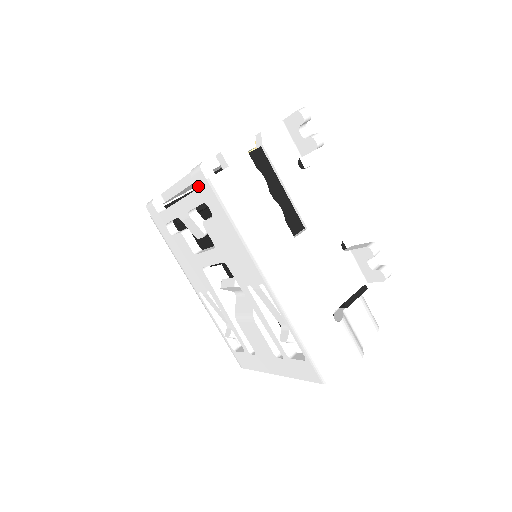
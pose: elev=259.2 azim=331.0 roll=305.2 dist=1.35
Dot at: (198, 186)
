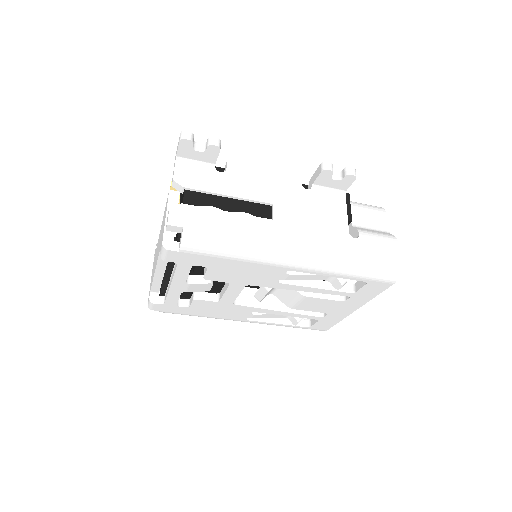
Dot at: (176, 261)
